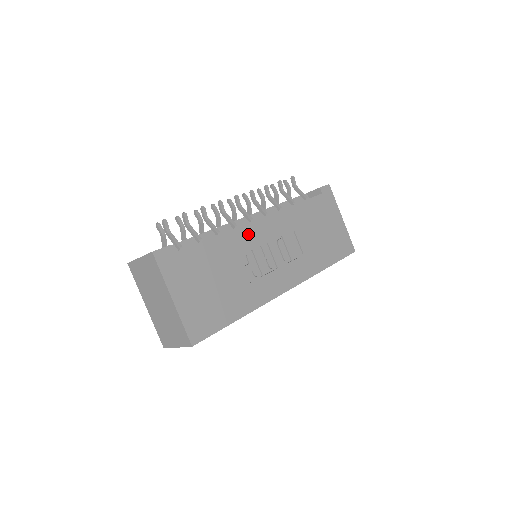
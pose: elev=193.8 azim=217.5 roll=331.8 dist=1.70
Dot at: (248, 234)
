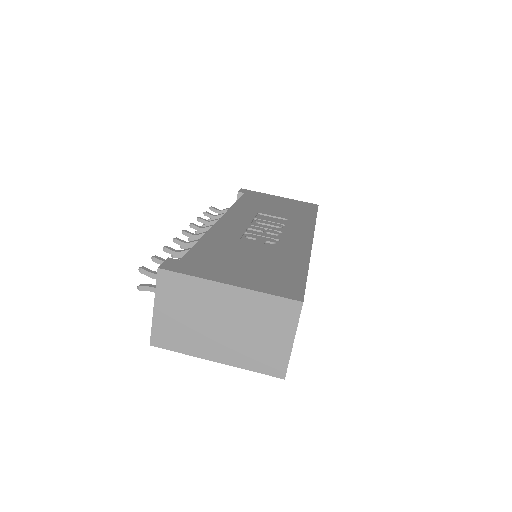
Dot at: (227, 227)
